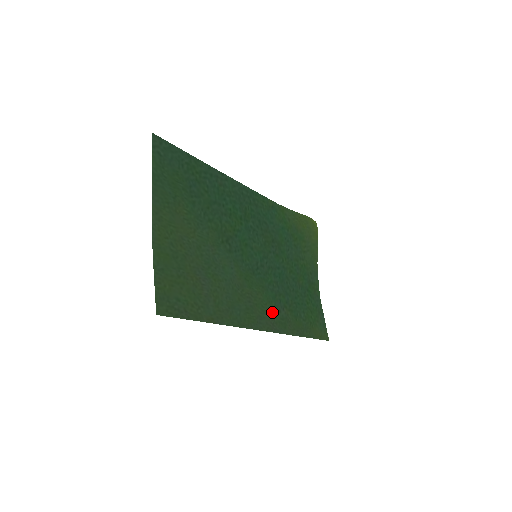
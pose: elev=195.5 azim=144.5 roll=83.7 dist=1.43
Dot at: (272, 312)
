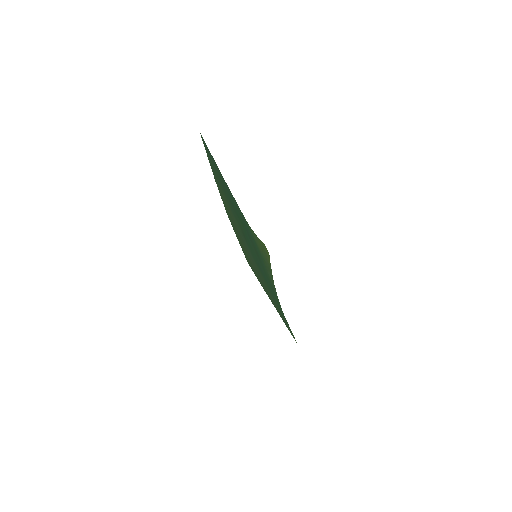
Dot at: occluded
